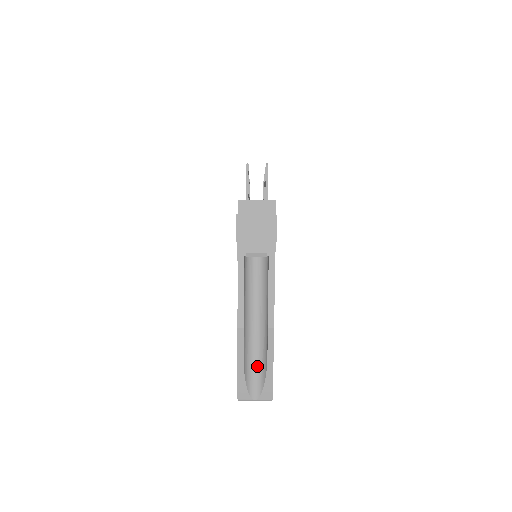
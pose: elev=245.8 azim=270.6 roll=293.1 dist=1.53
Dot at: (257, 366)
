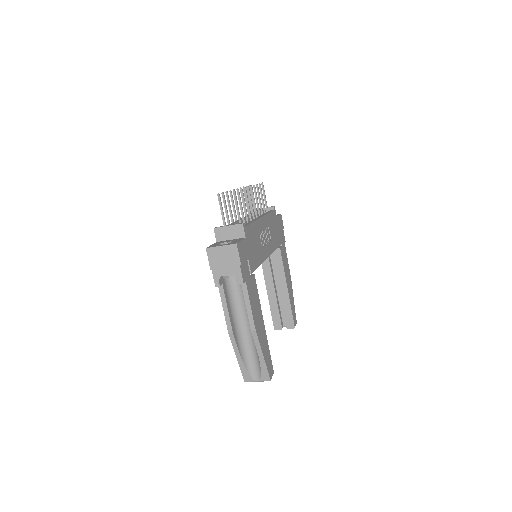
Dot at: (254, 356)
